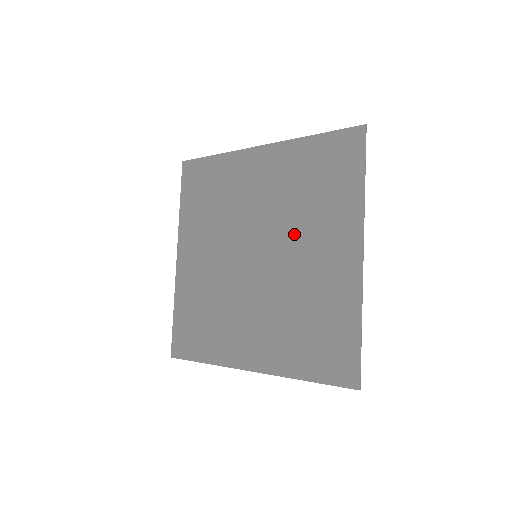
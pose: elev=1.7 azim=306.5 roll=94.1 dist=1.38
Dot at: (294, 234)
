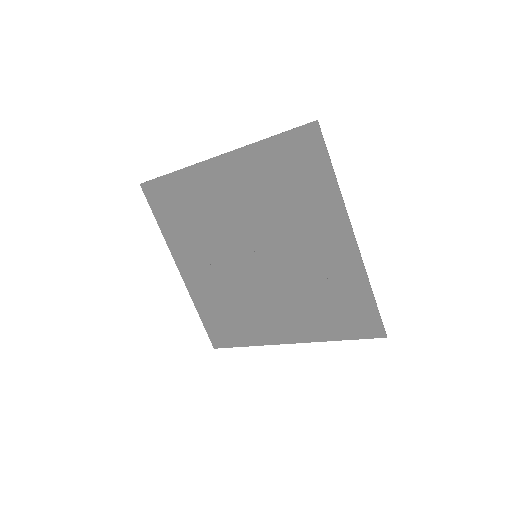
Dot at: (285, 232)
